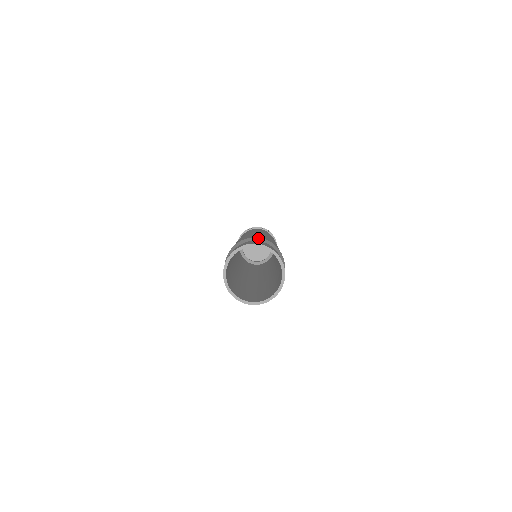
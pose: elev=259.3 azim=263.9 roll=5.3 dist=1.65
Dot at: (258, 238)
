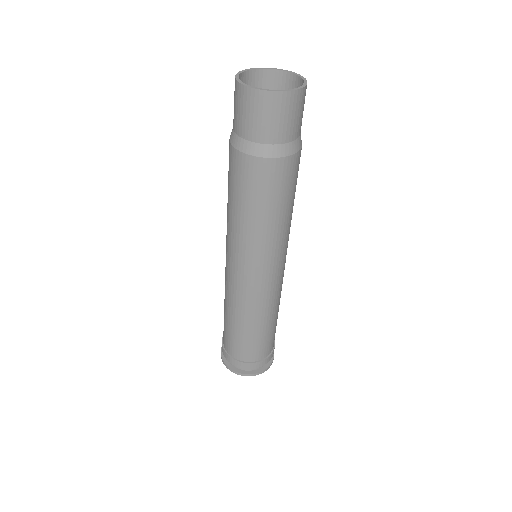
Dot at: occluded
